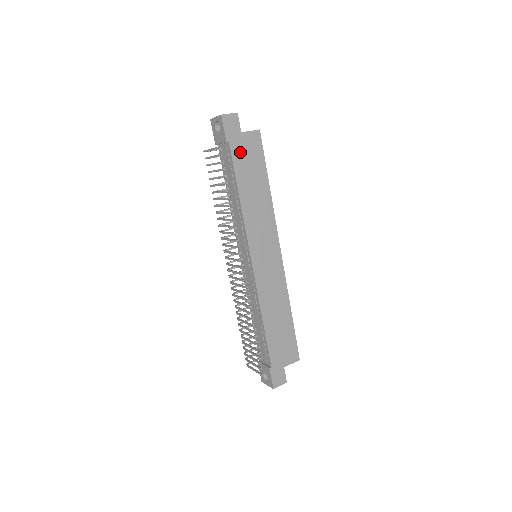
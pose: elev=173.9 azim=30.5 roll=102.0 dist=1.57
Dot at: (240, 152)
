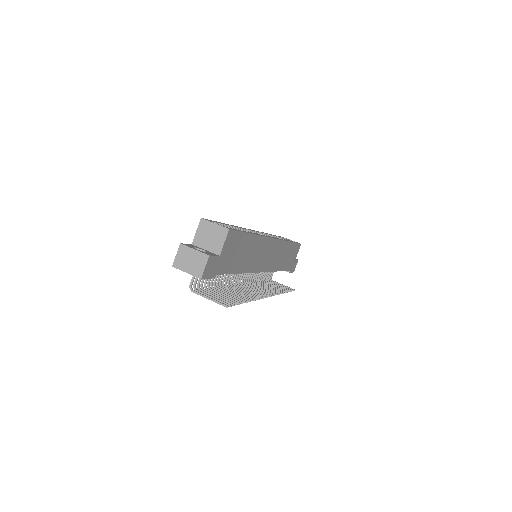
Dot at: (226, 262)
